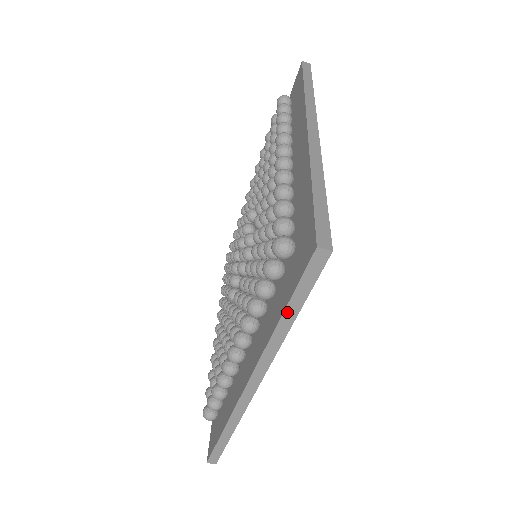
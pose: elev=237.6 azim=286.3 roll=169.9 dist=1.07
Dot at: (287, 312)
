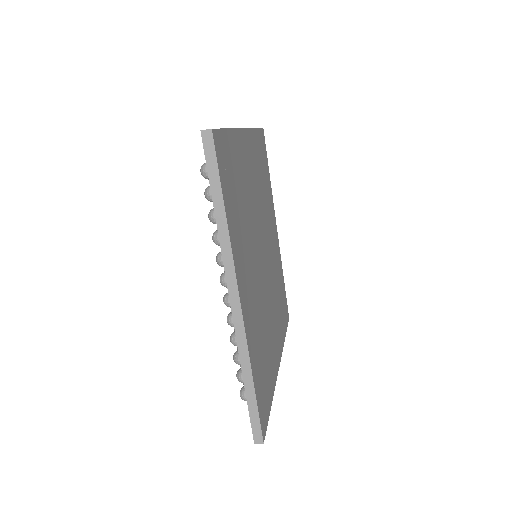
Dot at: occluded
